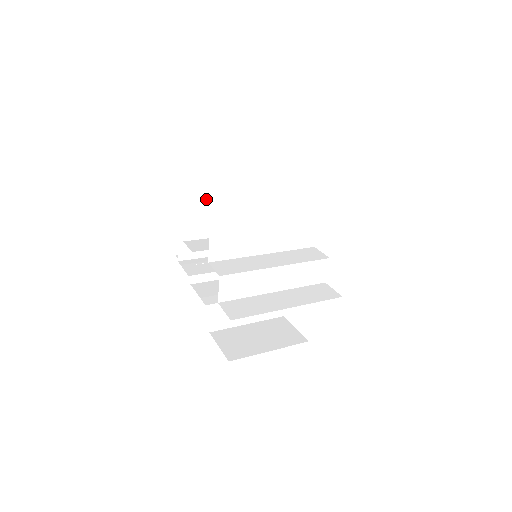
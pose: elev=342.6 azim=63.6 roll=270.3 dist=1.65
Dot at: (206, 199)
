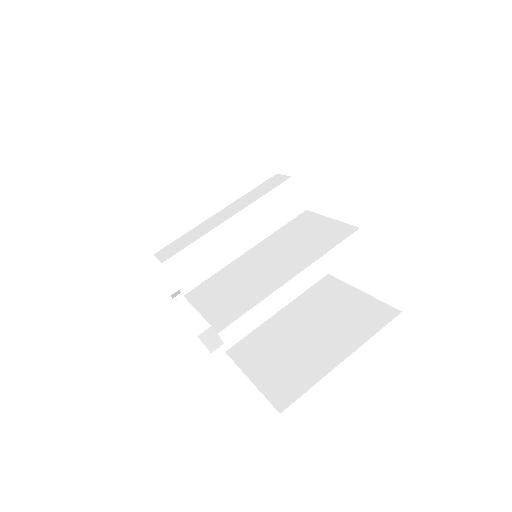
Dot at: occluded
